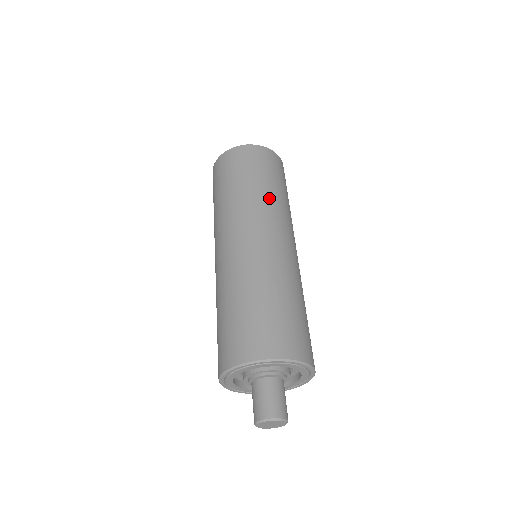
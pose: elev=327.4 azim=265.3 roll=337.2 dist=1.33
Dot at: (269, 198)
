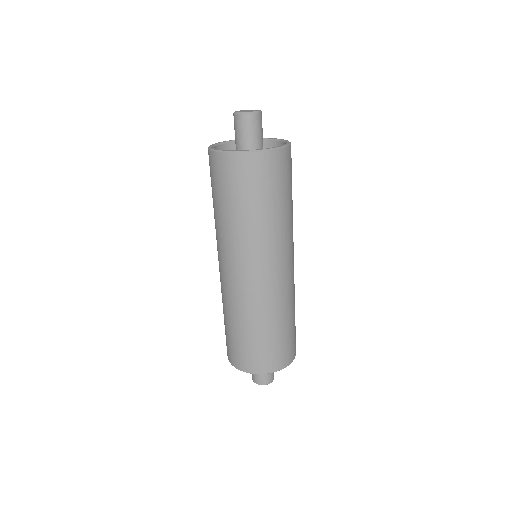
Dot at: (280, 227)
